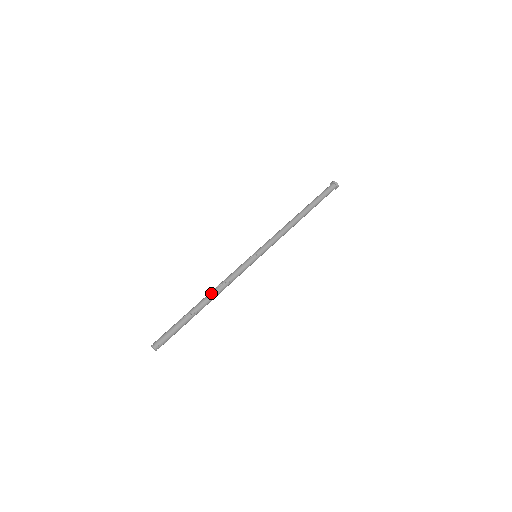
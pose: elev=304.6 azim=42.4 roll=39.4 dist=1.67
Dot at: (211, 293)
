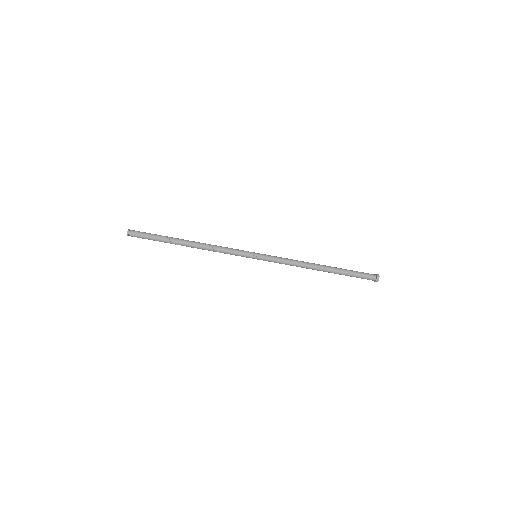
Dot at: (198, 244)
